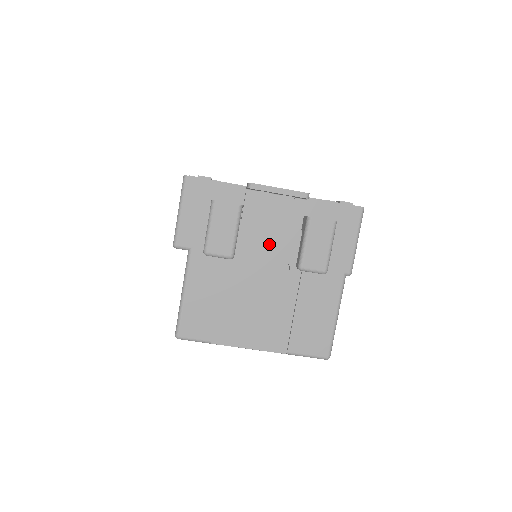
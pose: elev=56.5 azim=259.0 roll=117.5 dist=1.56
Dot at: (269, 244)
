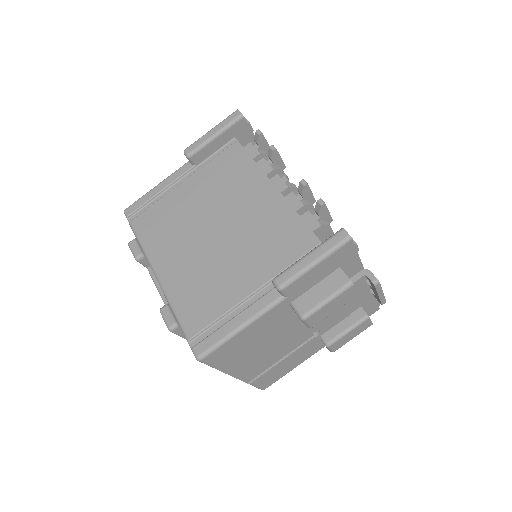
Dot at: (328, 317)
